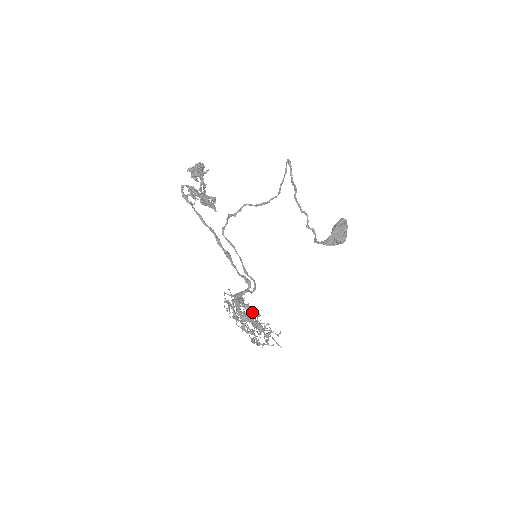
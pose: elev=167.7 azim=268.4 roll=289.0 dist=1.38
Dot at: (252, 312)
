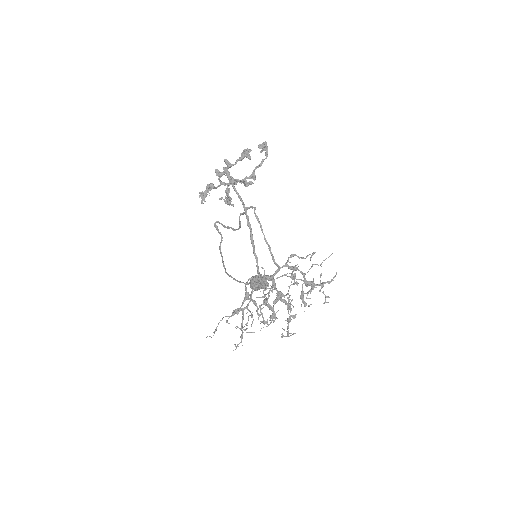
Dot at: occluded
